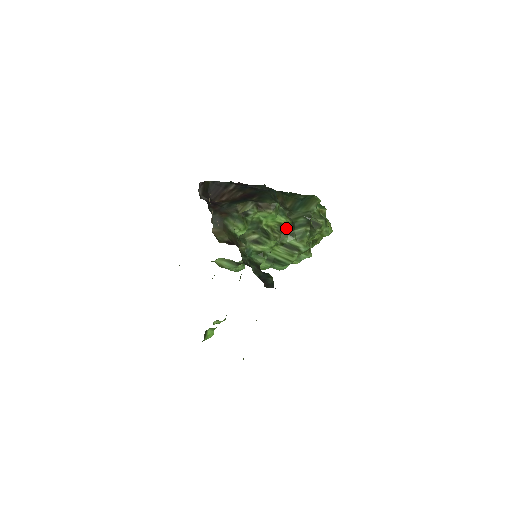
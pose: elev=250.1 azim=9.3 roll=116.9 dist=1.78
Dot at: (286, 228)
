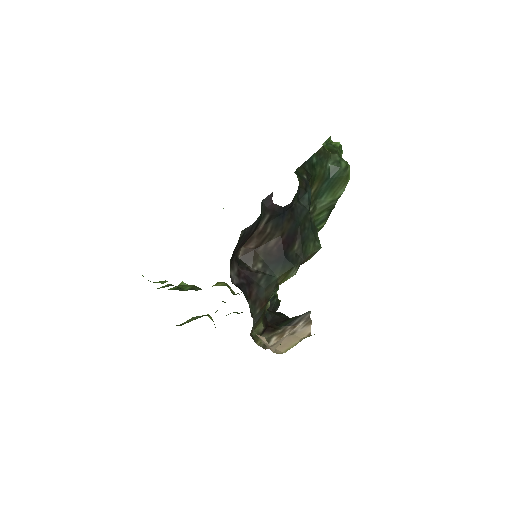
Dot at: occluded
